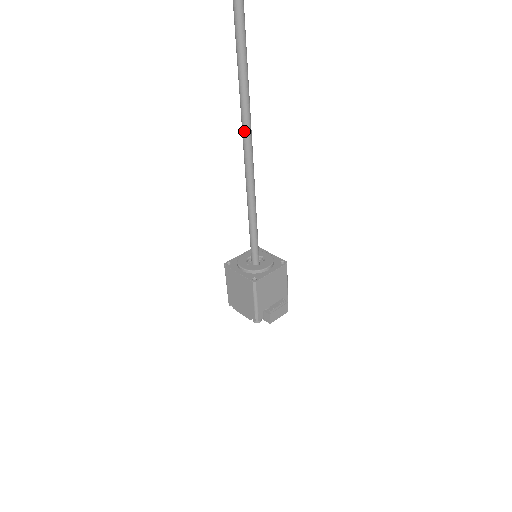
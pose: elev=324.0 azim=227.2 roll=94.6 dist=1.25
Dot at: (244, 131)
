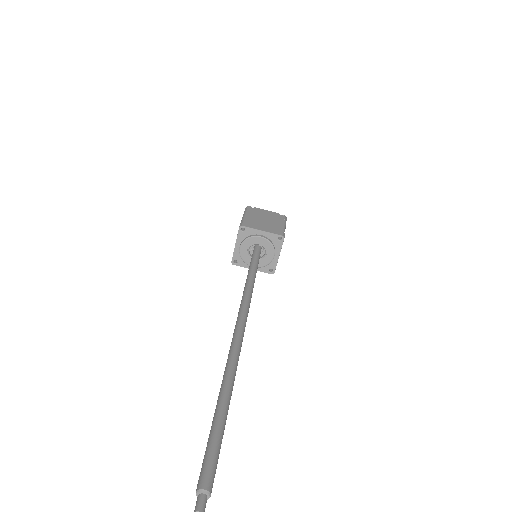
Dot at: (234, 333)
